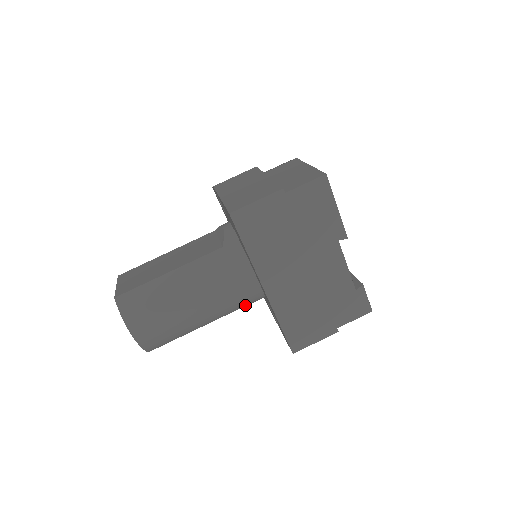
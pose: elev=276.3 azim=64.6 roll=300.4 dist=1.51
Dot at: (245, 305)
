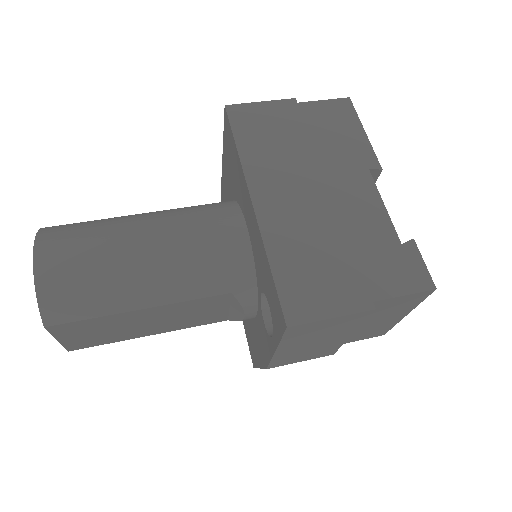
Dot at: (223, 290)
